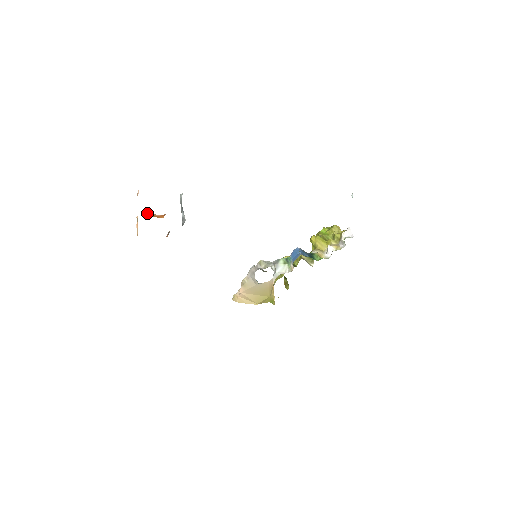
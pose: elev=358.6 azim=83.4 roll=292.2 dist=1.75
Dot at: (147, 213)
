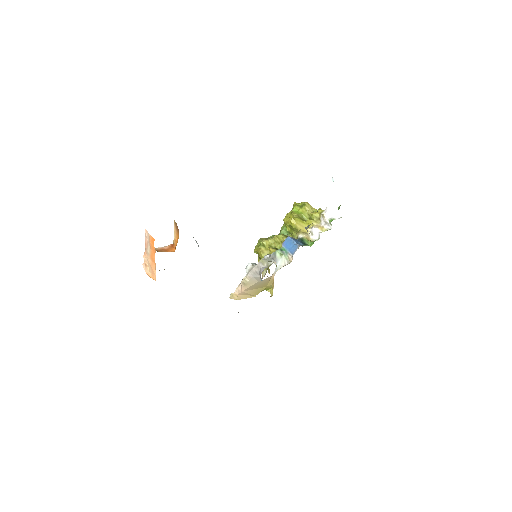
Dot at: occluded
